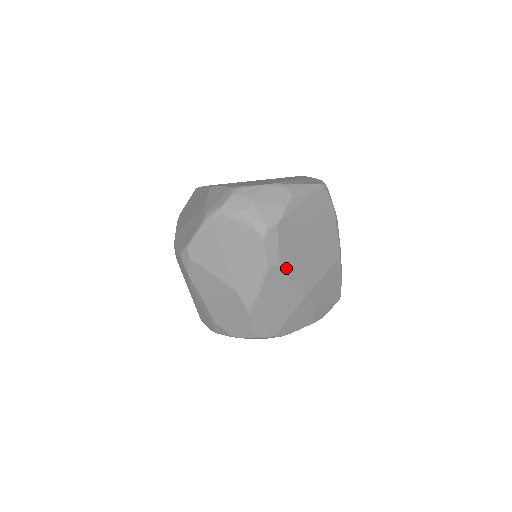
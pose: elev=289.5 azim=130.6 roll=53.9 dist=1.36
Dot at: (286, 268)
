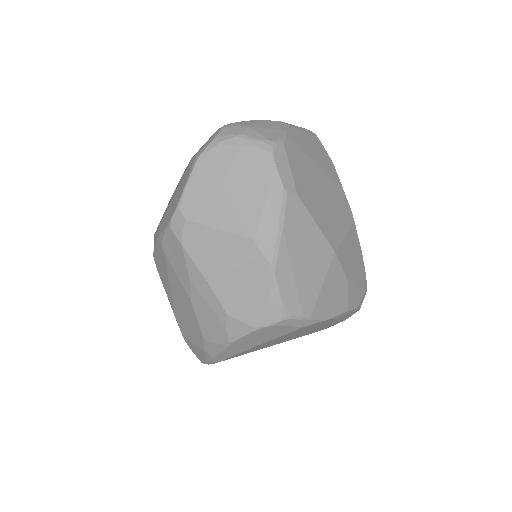
Dot at: (305, 203)
